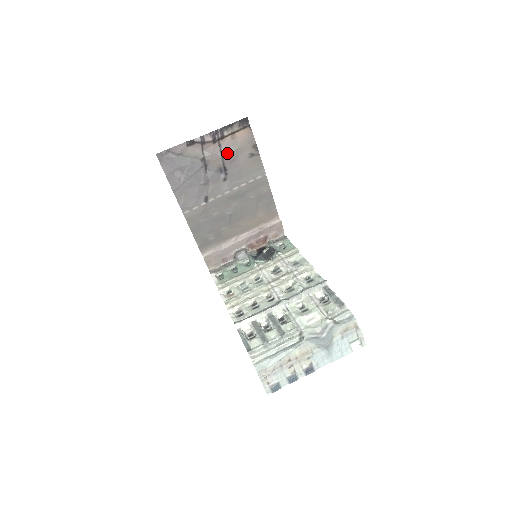
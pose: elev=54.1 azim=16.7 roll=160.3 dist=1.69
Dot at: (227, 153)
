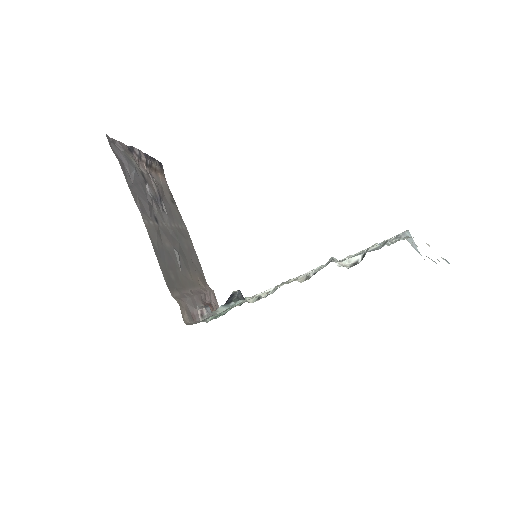
Dot at: (157, 184)
